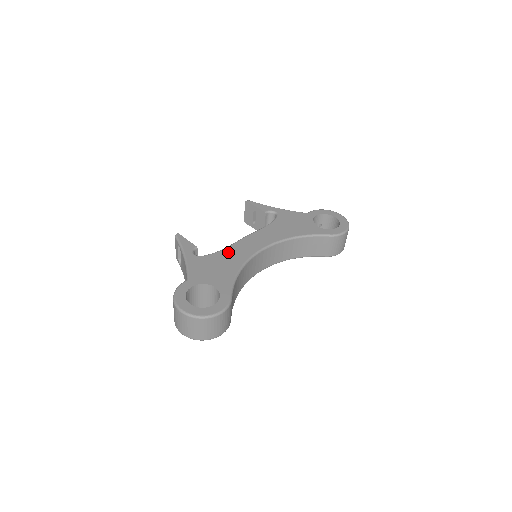
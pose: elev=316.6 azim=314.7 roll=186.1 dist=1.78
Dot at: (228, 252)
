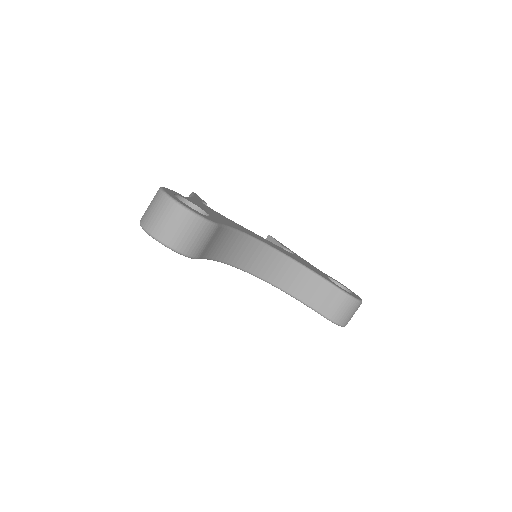
Dot at: (235, 223)
